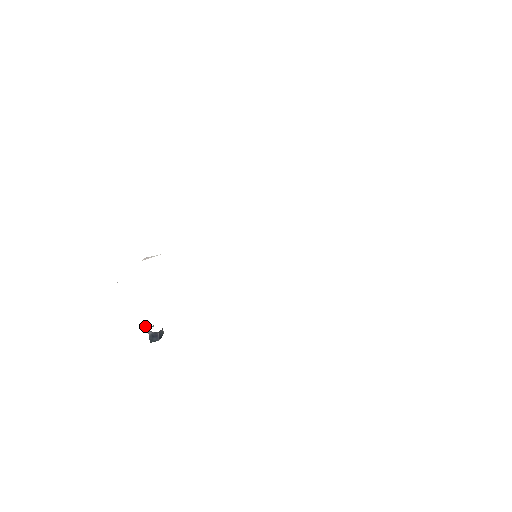
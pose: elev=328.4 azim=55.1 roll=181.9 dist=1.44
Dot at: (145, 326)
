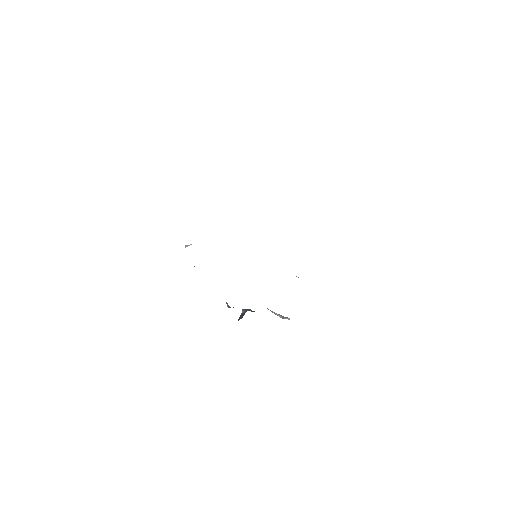
Dot at: occluded
